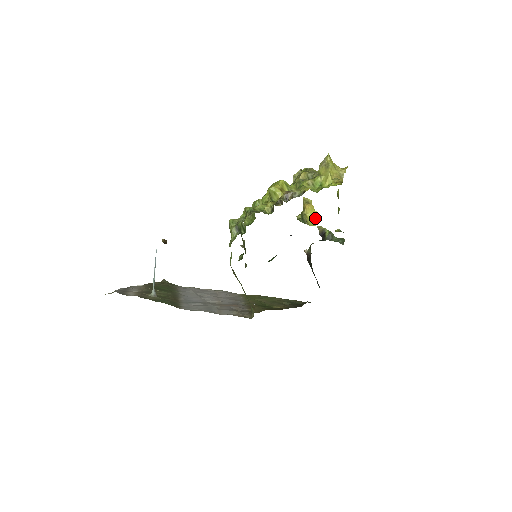
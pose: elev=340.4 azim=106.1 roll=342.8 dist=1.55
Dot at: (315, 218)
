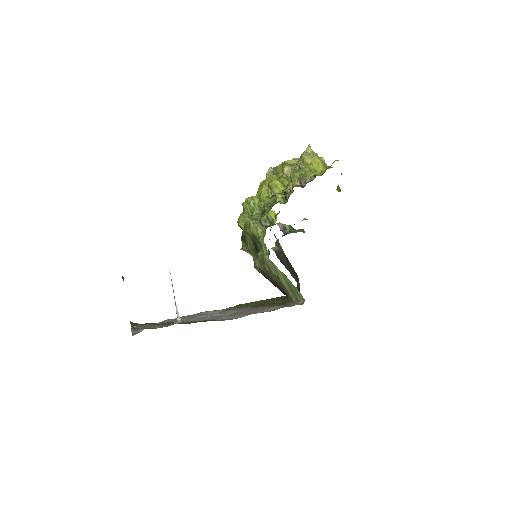
Dot at: (273, 216)
